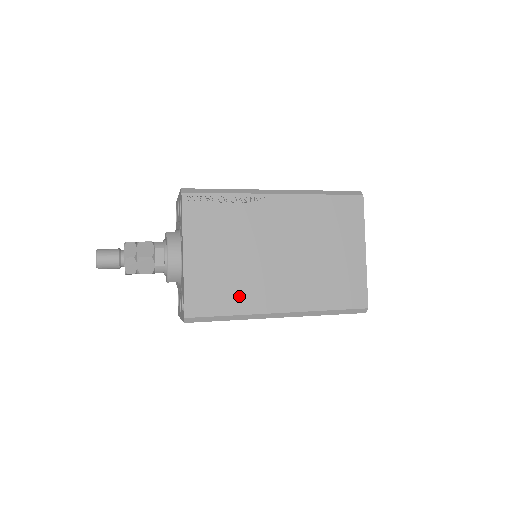
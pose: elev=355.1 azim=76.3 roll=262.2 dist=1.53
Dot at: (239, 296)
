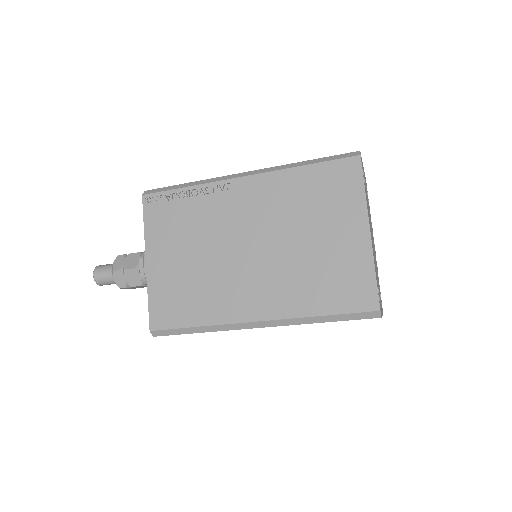
Dot at: (206, 303)
